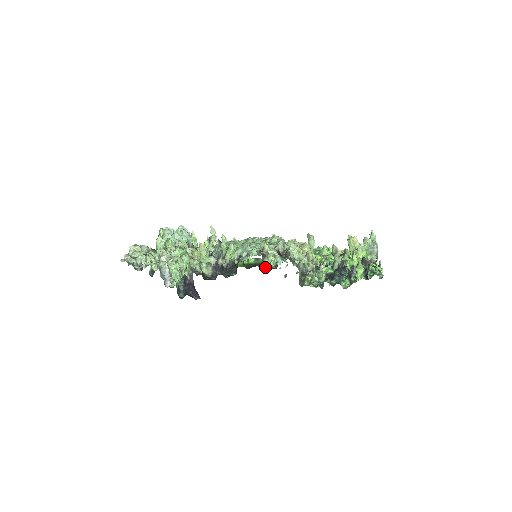
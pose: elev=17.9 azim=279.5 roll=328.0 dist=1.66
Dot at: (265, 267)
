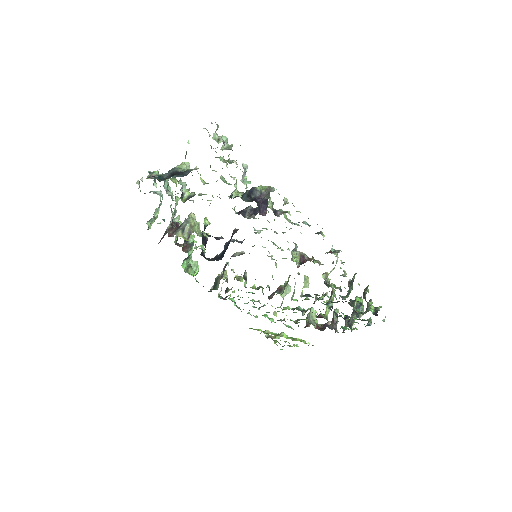
Dot at: (292, 256)
